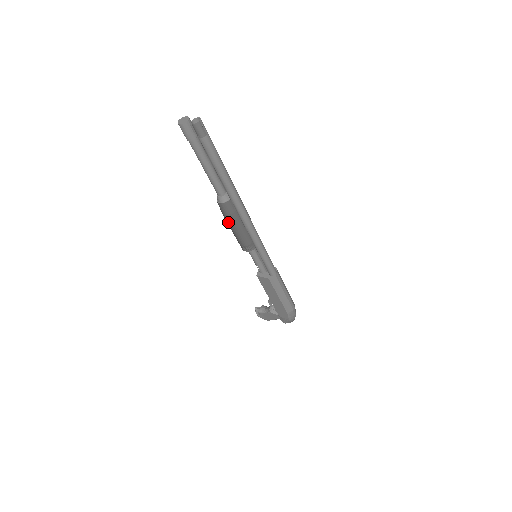
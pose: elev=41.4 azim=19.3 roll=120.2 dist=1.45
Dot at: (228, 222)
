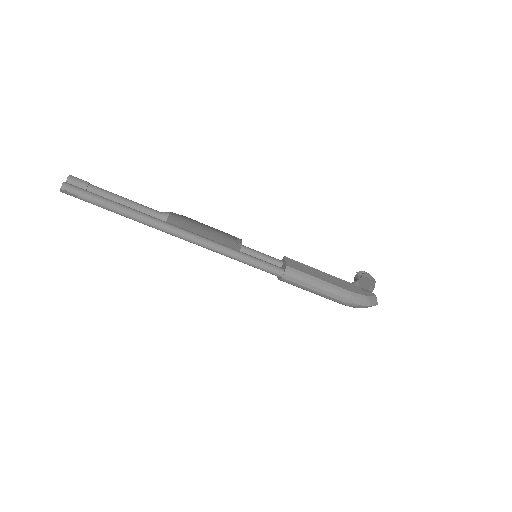
Dot at: occluded
